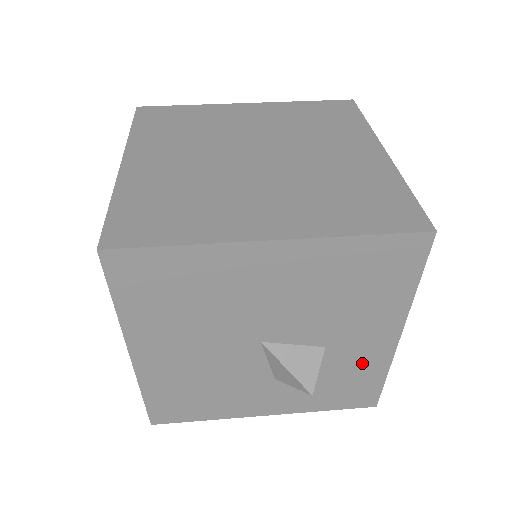
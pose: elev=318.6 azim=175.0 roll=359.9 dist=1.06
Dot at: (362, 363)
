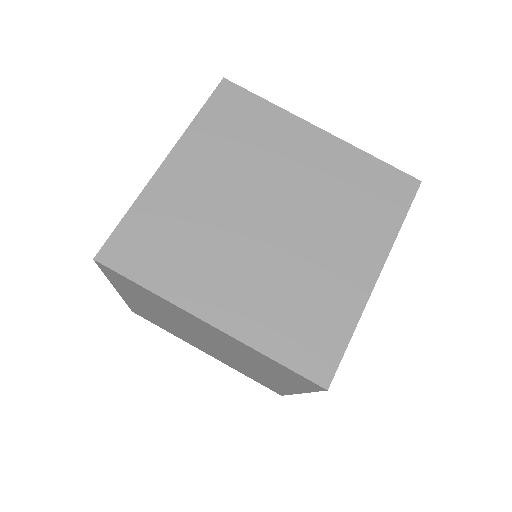
Dot at: occluded
